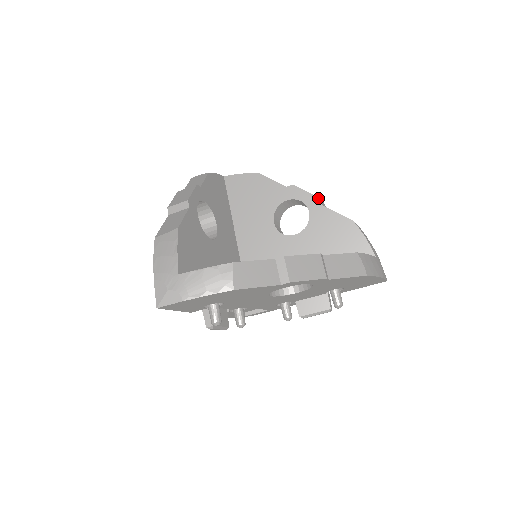
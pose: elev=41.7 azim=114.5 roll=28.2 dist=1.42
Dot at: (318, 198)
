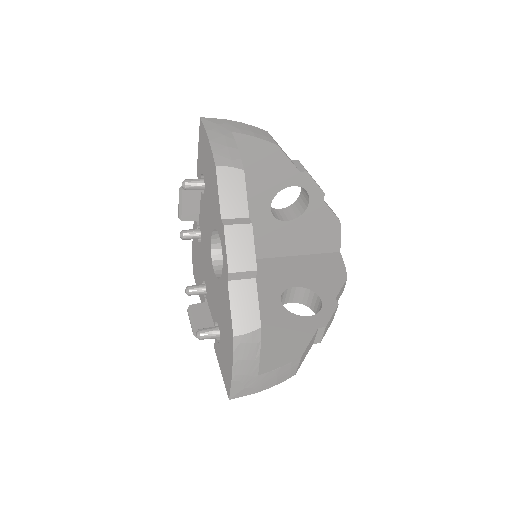
Dot at: (323, 193)
